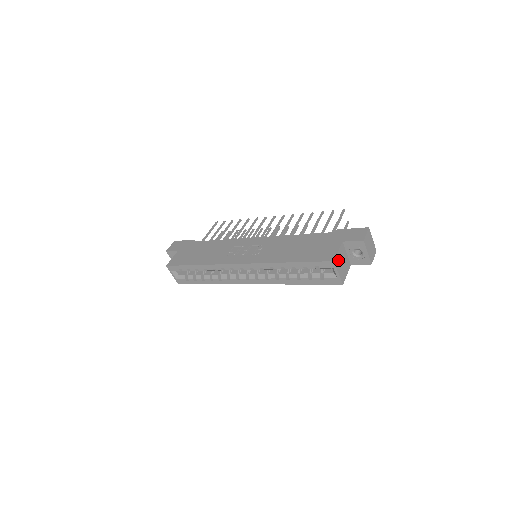
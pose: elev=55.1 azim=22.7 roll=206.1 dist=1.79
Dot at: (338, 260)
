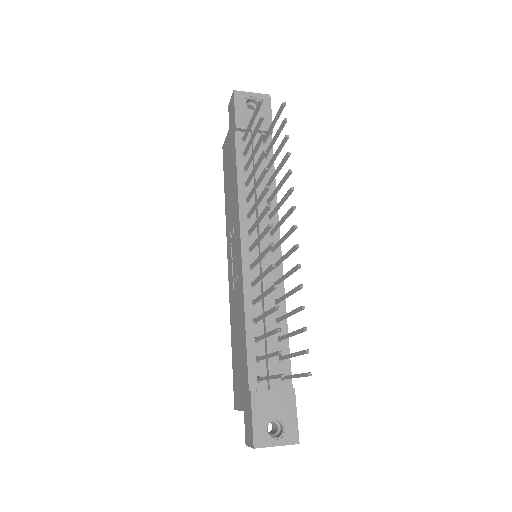
Dot at: occluded
